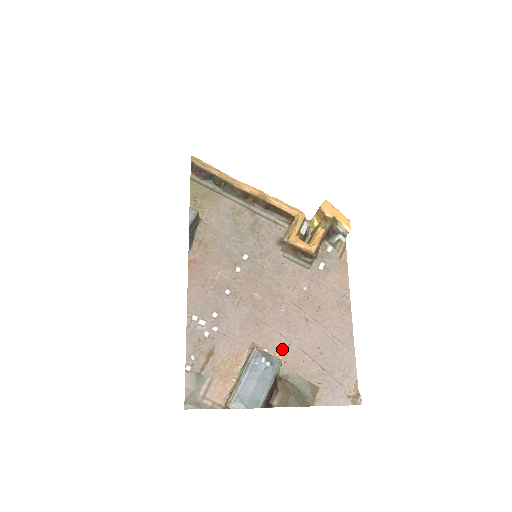
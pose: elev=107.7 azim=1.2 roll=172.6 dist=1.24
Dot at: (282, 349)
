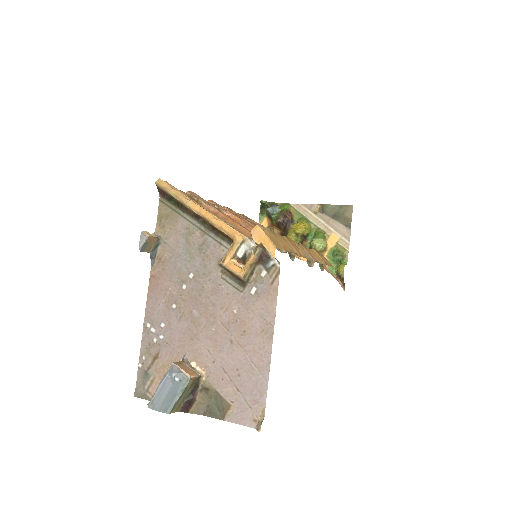
Dot at: (207, 364)
